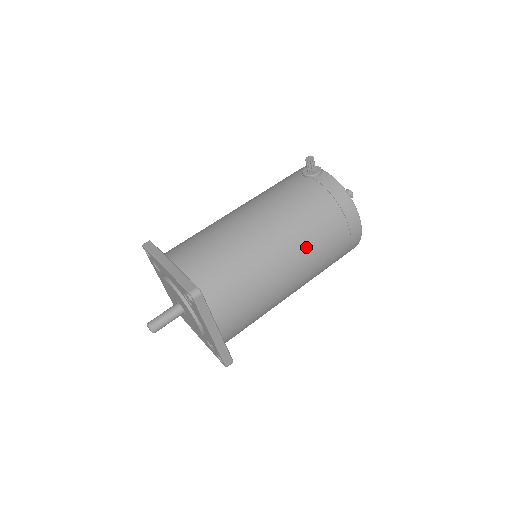
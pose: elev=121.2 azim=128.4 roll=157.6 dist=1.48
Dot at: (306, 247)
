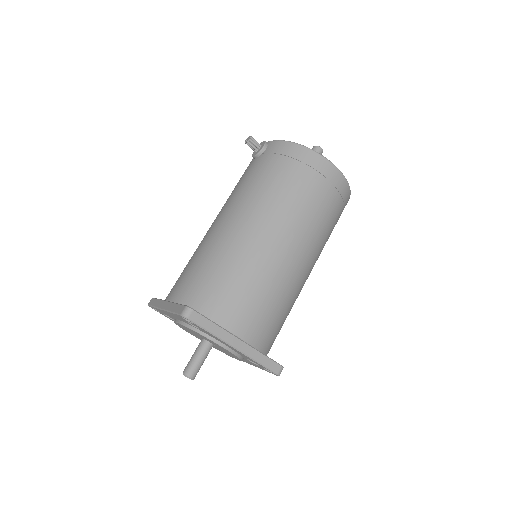
Dot at: (284, 215)
